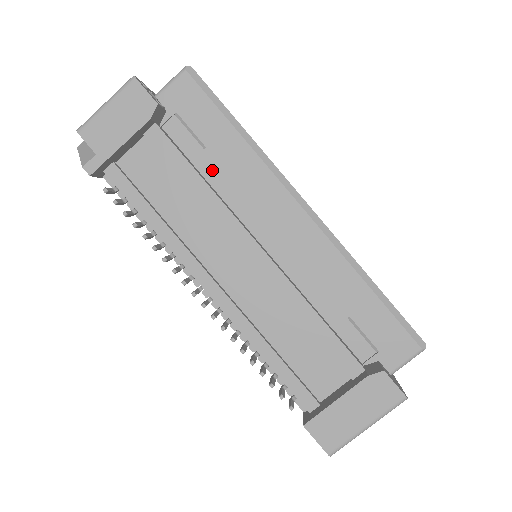
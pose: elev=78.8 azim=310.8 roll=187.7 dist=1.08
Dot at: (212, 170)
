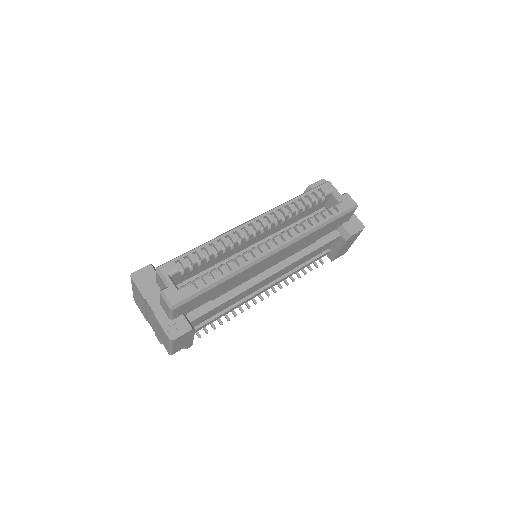
Dot at: (224, 292)
